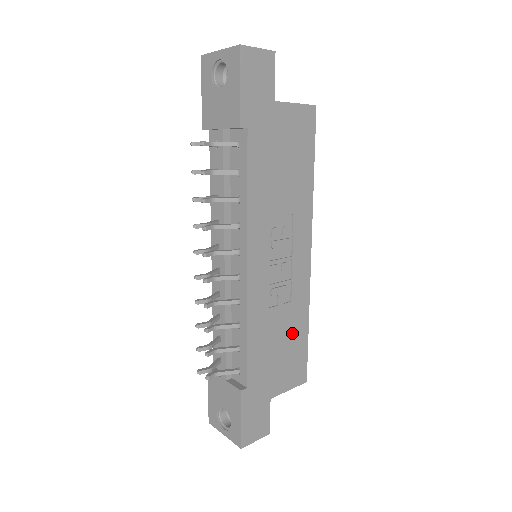
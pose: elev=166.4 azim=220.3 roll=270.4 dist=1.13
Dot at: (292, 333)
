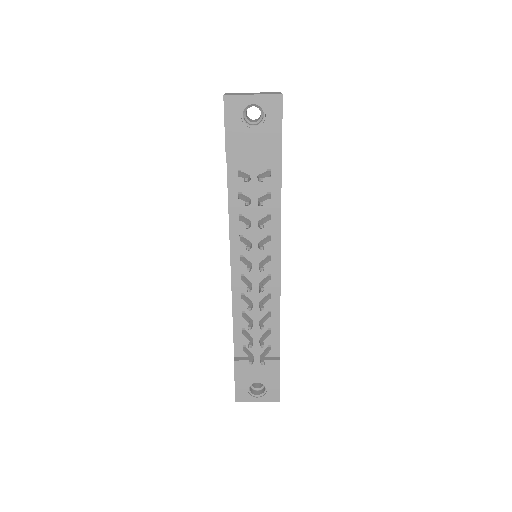
Dot at: occluded
